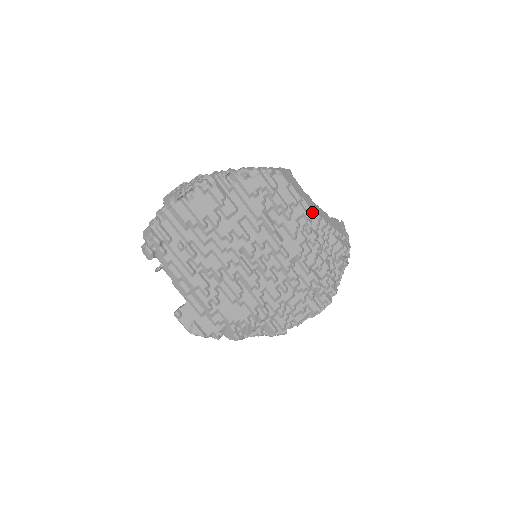
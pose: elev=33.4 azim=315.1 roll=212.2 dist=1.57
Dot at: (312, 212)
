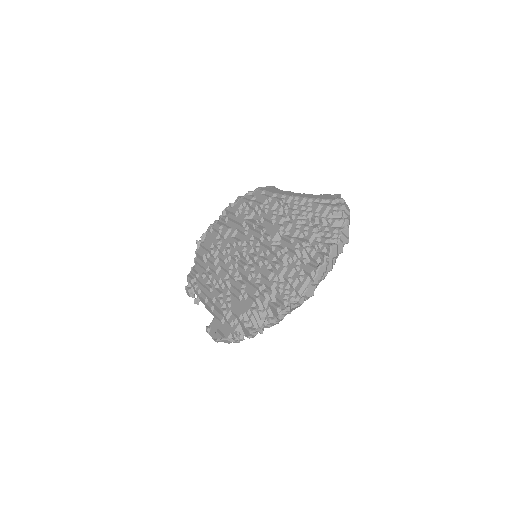
Dot at: (287, 197)
